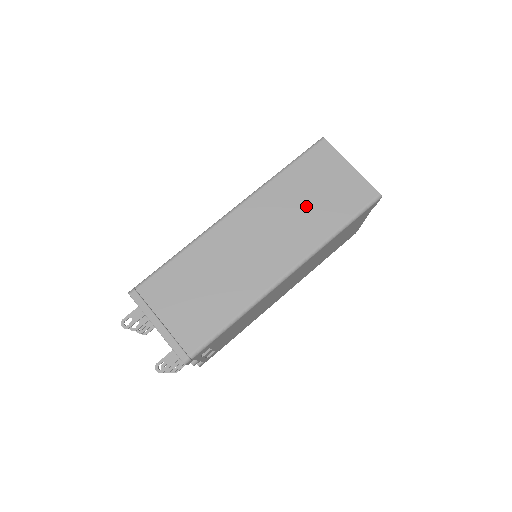
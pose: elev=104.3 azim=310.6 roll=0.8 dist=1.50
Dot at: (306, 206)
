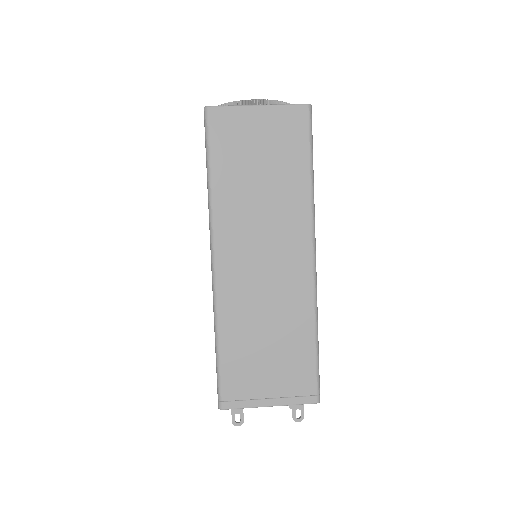
Dot at: (264, 186)
